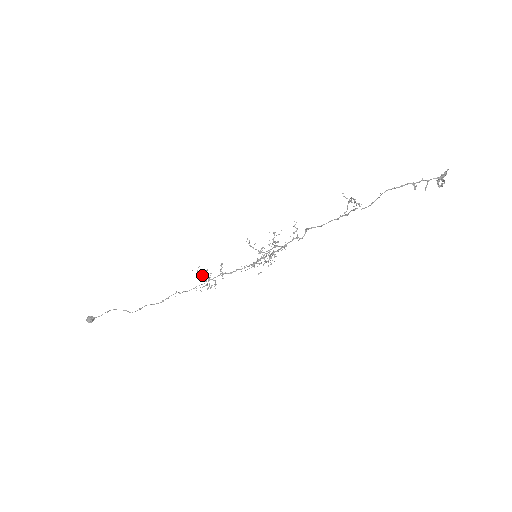
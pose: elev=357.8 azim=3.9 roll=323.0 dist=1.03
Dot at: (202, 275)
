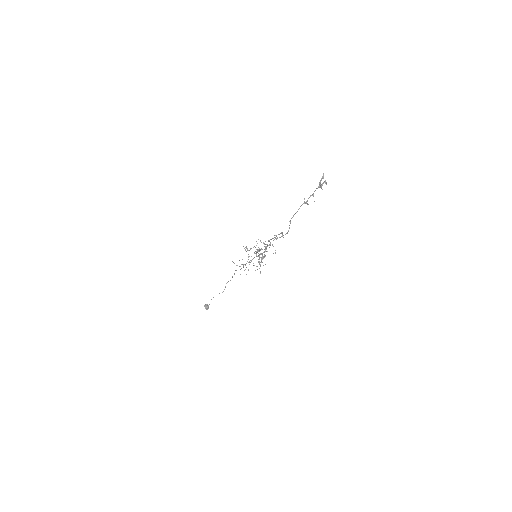
Dot at: (239, 266)
